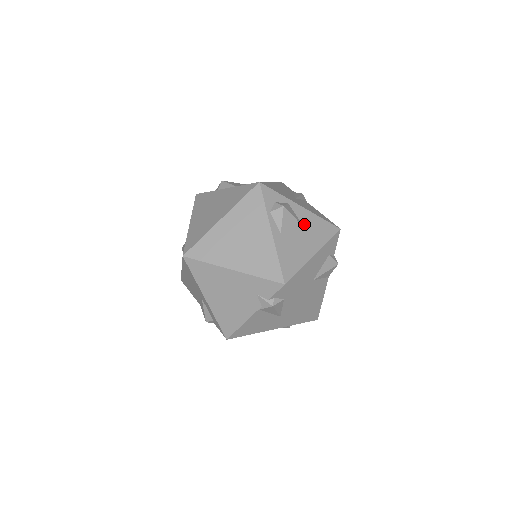
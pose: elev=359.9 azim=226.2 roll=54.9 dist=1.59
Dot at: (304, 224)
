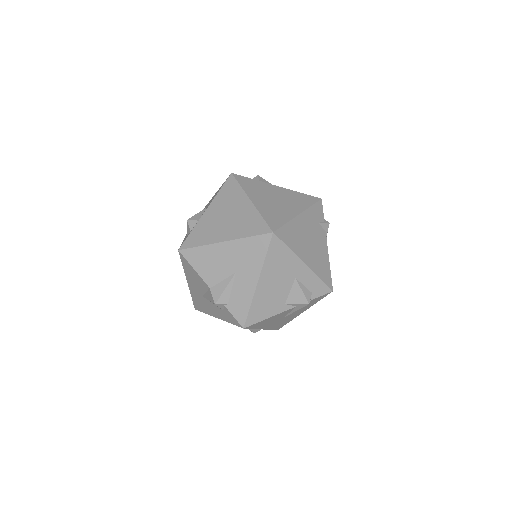
Dot at: occluded
